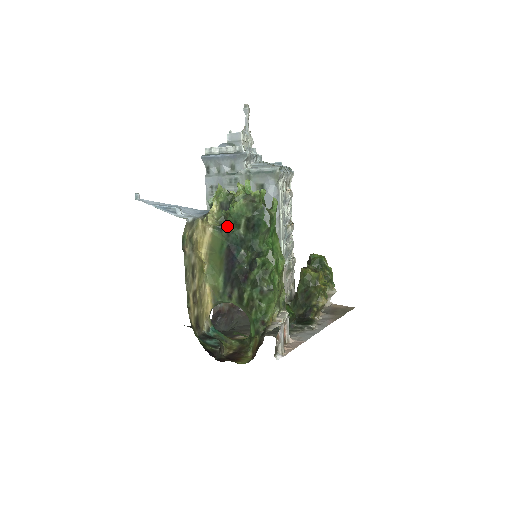
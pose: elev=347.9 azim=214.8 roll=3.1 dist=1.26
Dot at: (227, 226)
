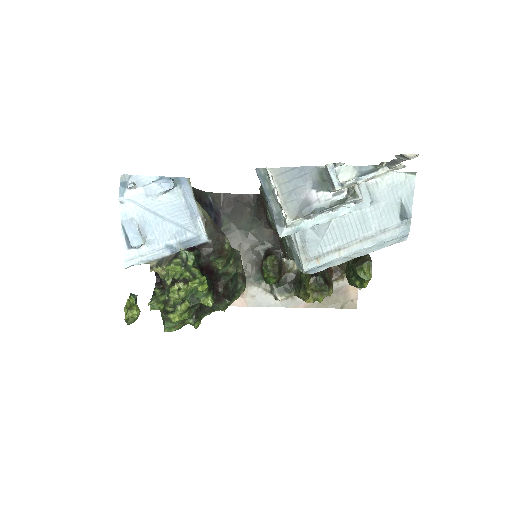
Dot at: occluded
